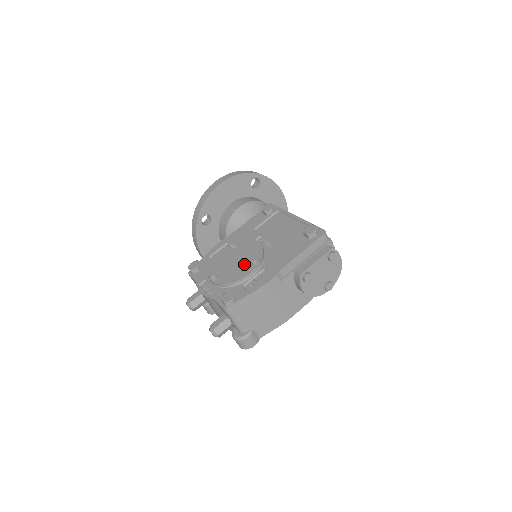
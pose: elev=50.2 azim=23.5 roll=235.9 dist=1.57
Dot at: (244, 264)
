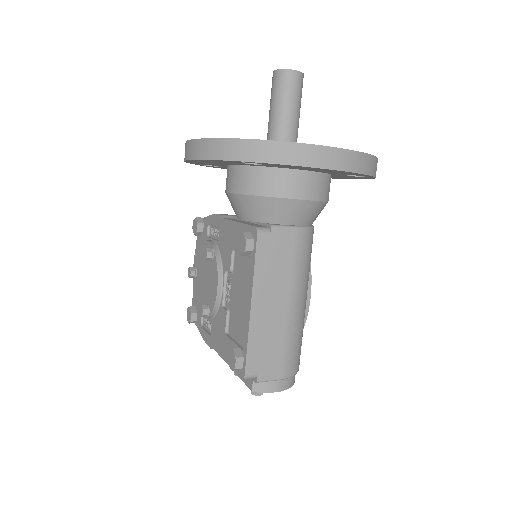
Dot at: (204, 297)
